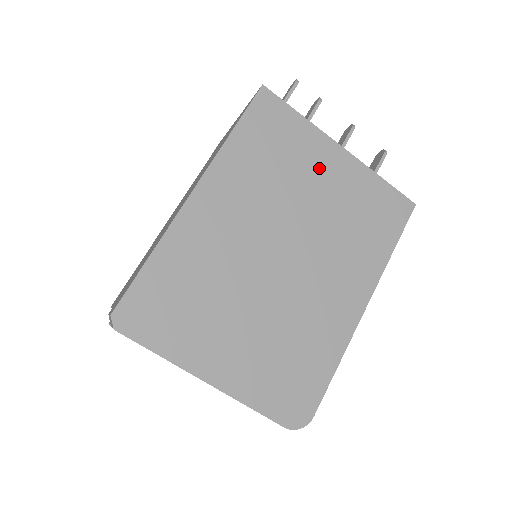
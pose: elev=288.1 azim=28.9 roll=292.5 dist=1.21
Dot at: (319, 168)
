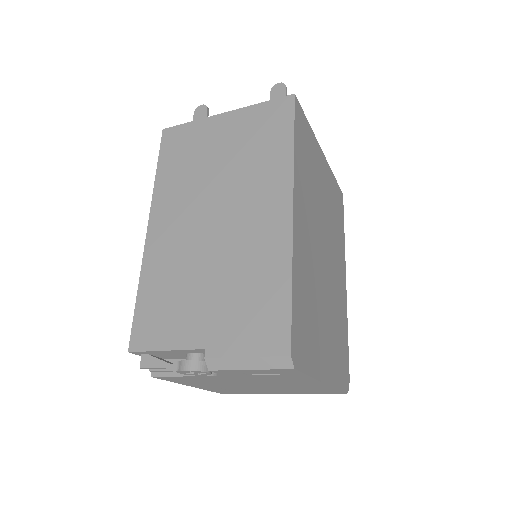
Dot at: (321, 173)
